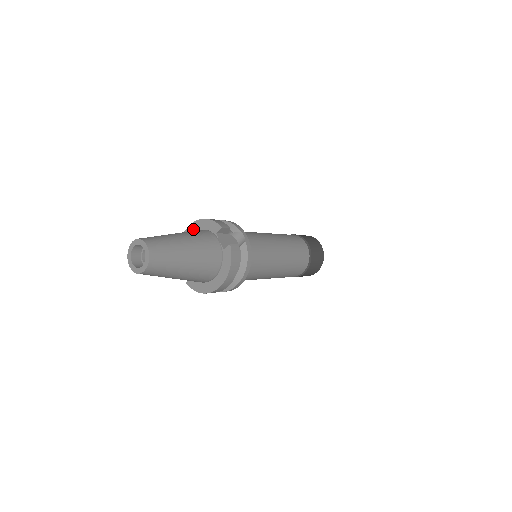
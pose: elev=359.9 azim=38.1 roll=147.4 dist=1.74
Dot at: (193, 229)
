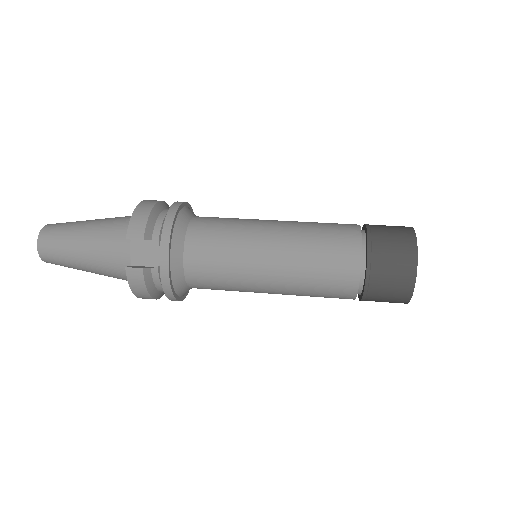
Dot at: occluded
